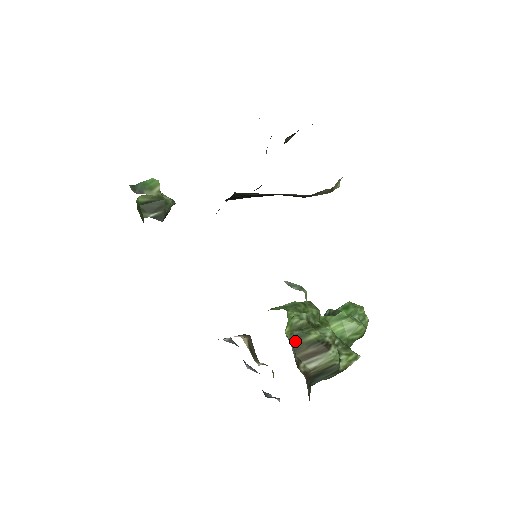
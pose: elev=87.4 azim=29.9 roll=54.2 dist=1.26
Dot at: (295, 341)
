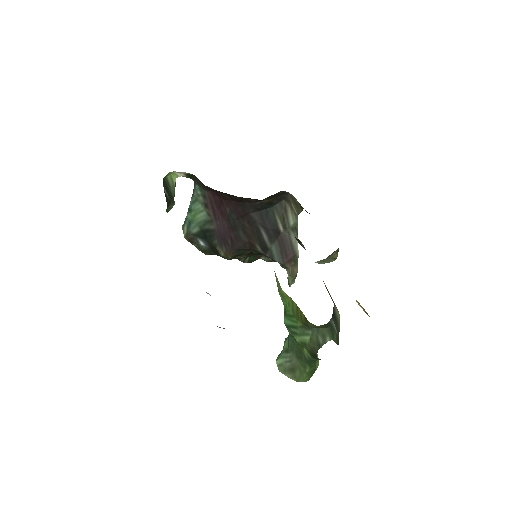
Dot at: occluded
